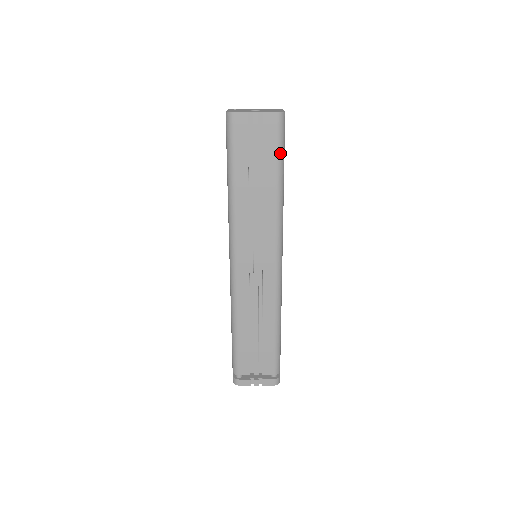
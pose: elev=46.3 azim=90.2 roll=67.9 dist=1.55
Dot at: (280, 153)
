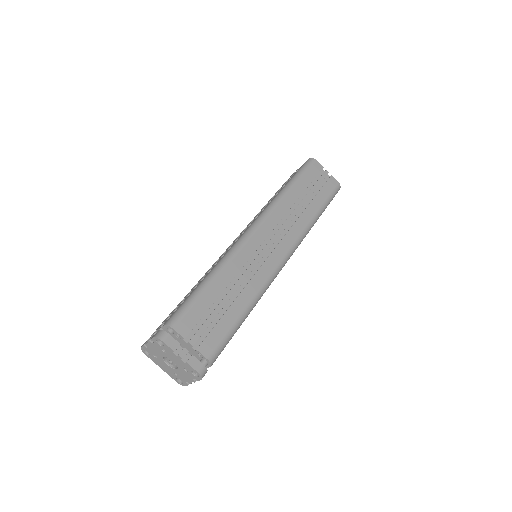
Dot at: (328, 201)
